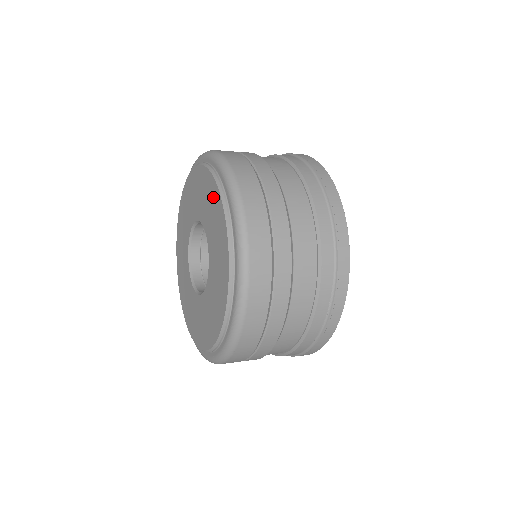
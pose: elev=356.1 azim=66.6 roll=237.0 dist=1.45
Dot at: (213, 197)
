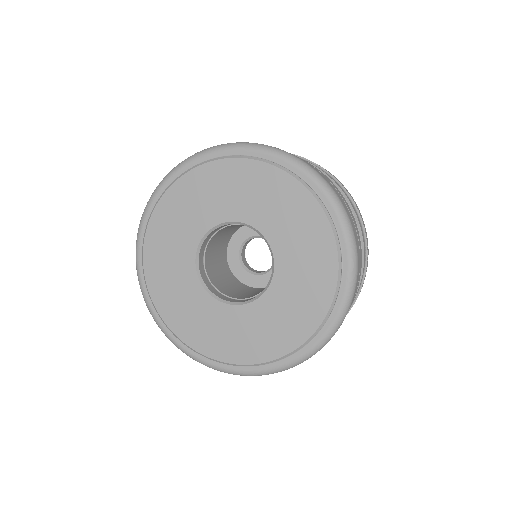
Dot at: (270, 183)
